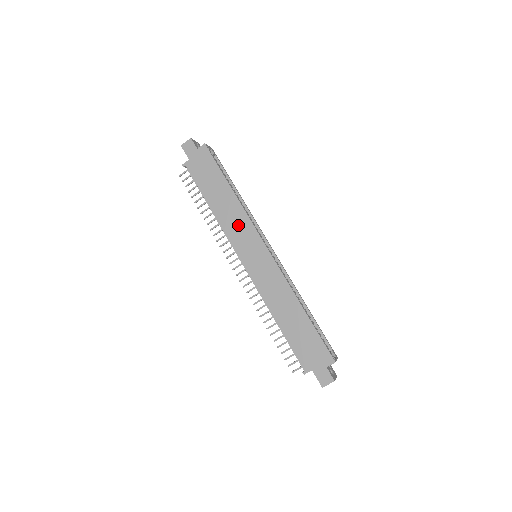
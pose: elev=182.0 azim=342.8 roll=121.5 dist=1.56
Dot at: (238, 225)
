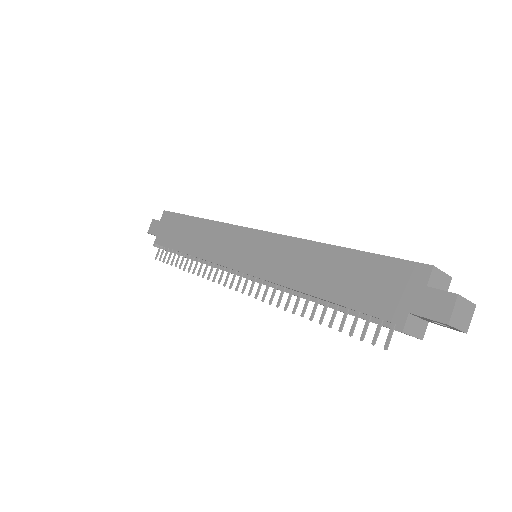
Dot at: (218, 240)
